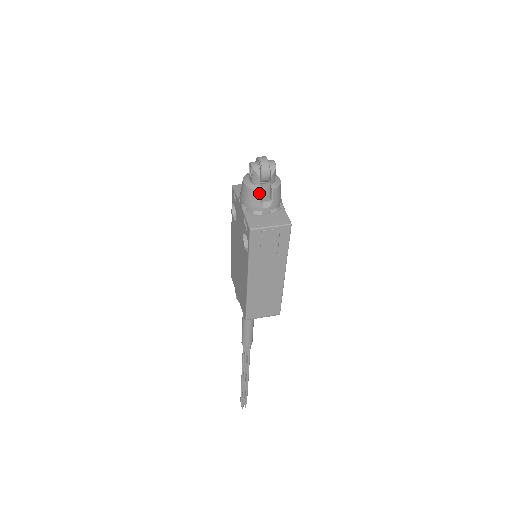
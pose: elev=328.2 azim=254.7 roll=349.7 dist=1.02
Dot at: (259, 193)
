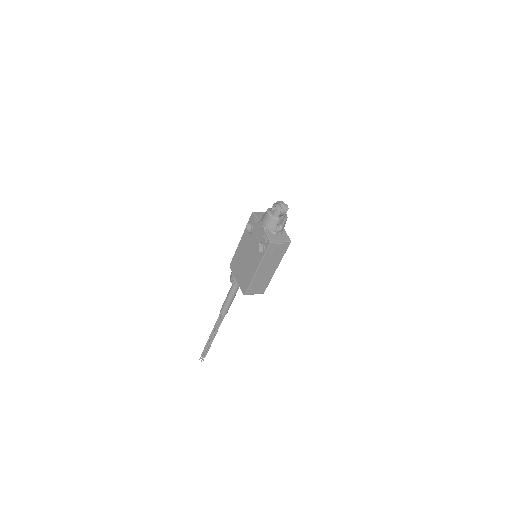
Dot at: (278, 222)
